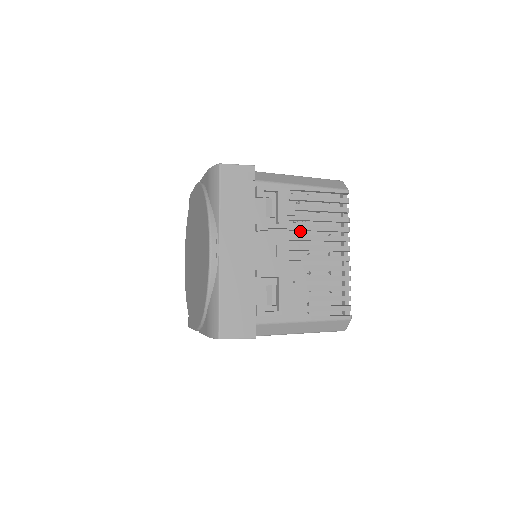
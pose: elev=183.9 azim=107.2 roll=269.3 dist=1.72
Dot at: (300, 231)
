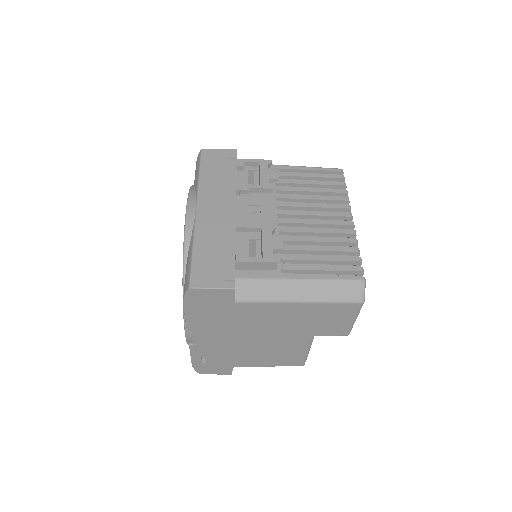
Dot at: occluded
